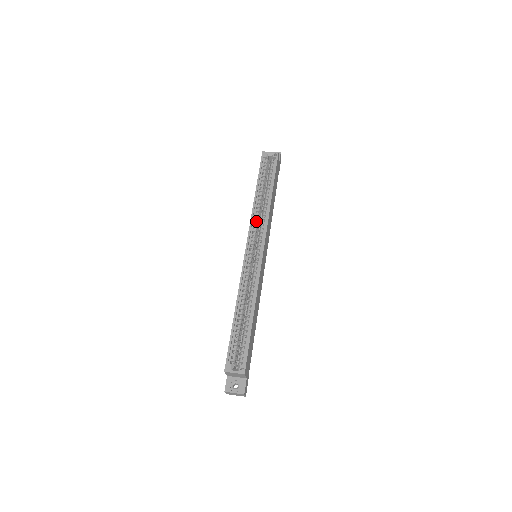
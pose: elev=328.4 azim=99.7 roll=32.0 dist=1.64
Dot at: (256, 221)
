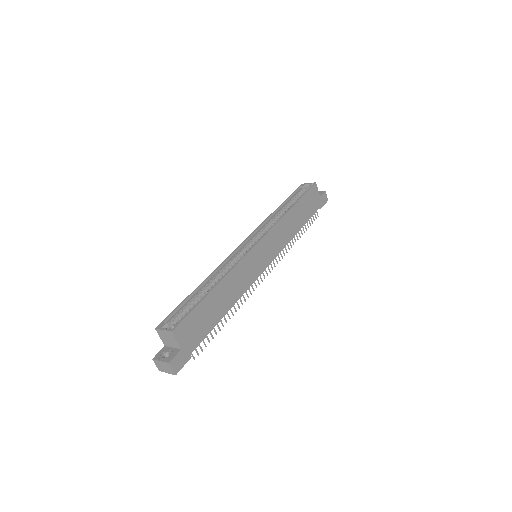
Dot at: (266, 225)
